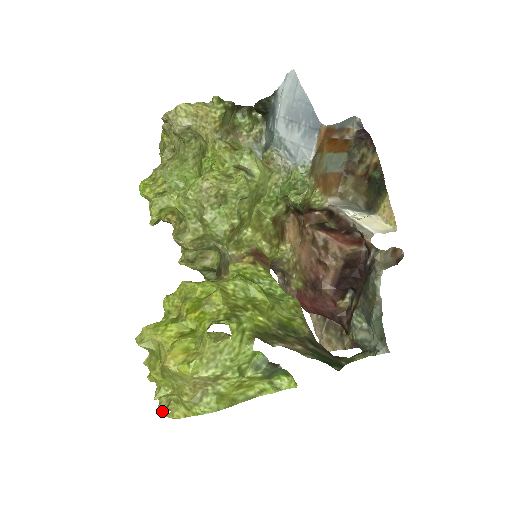
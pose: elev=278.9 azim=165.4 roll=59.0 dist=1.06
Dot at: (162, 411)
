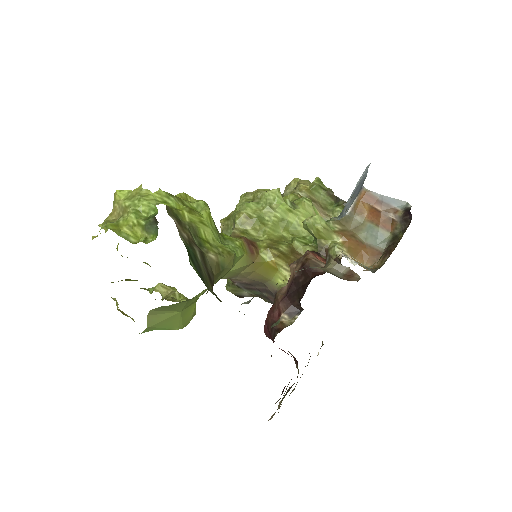
Dot at: occluded
